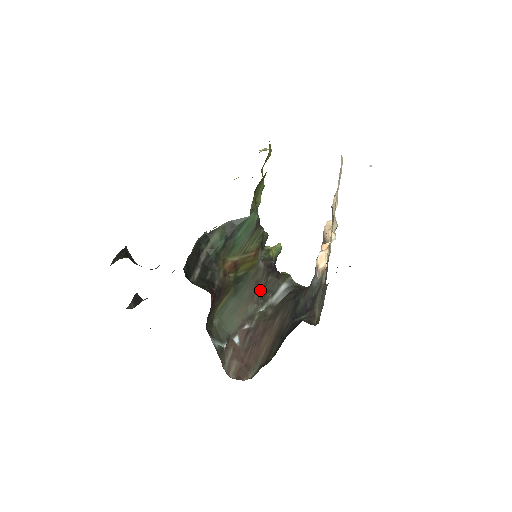
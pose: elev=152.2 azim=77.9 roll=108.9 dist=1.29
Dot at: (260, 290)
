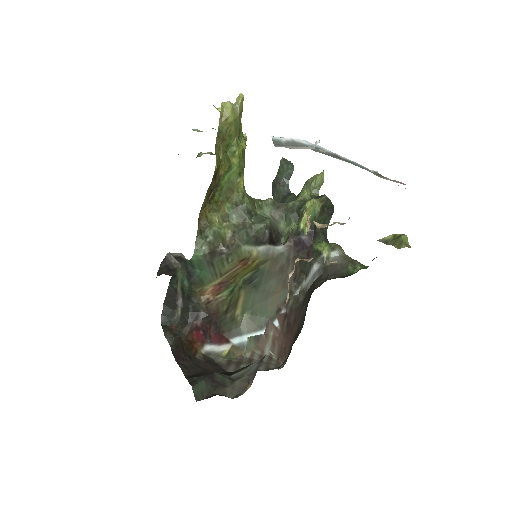
Dot at: occluded
